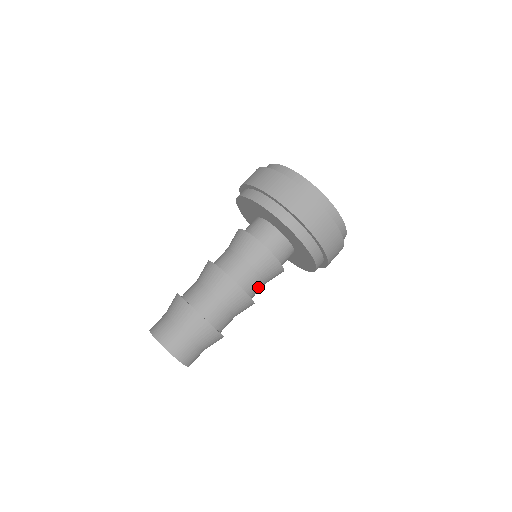
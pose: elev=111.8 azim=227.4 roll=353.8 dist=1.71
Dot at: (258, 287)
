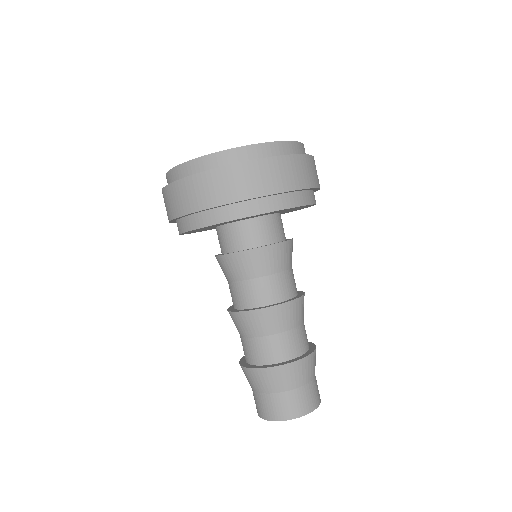
Dot at: (293, 279)
